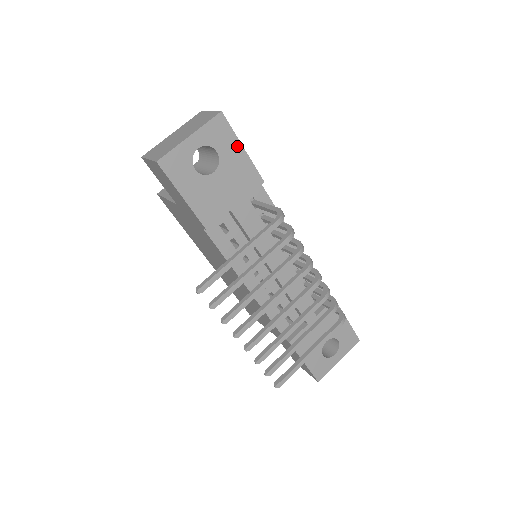
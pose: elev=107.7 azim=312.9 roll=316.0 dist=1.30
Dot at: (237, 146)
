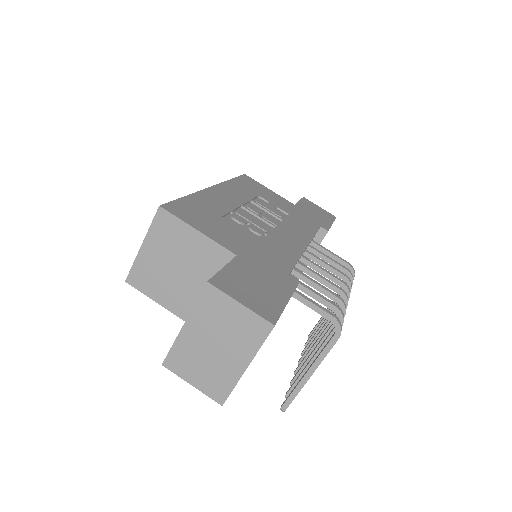
Dot at: occluded
